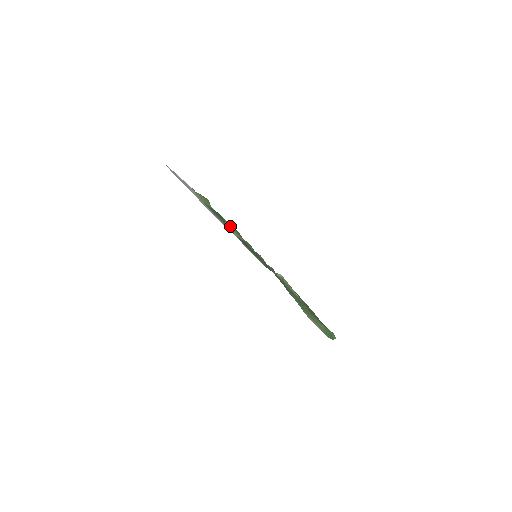
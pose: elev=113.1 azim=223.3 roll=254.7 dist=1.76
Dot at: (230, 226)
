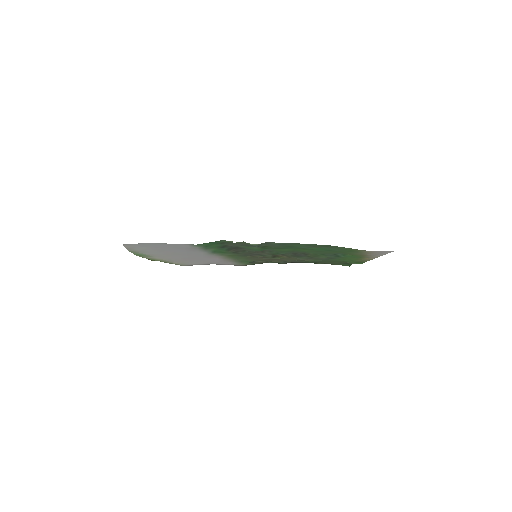
Dot at: (241, 242)
